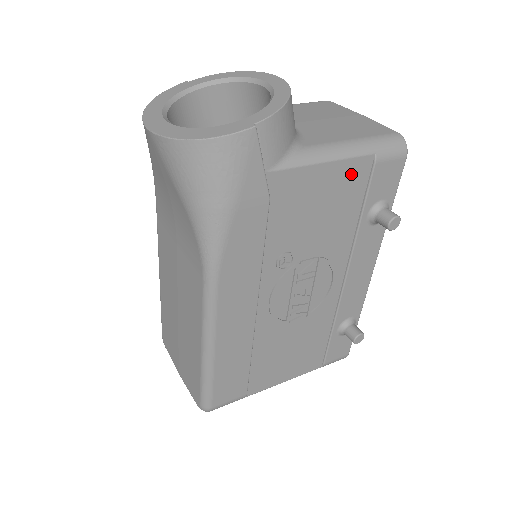
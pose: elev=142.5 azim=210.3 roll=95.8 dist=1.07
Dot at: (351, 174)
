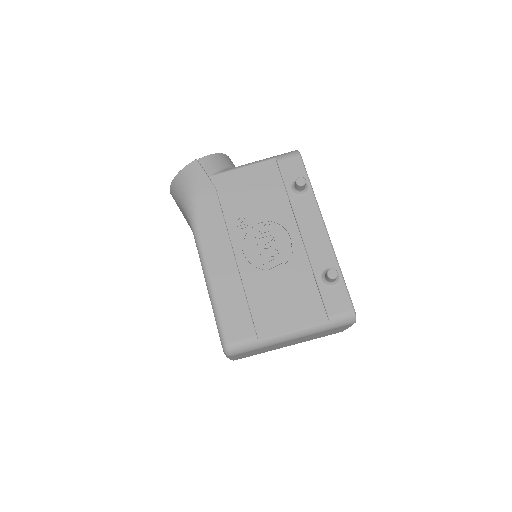
Dot at: (265, 170)
